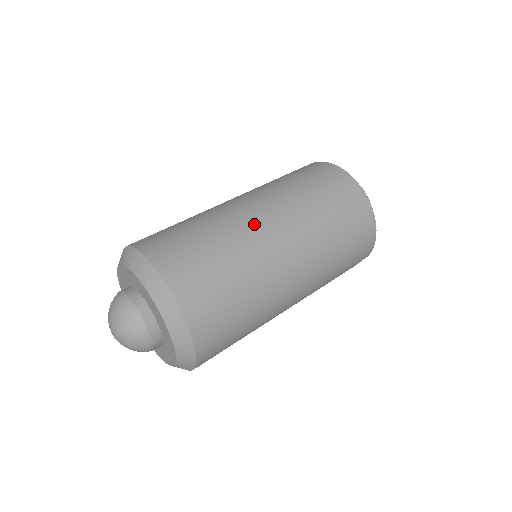
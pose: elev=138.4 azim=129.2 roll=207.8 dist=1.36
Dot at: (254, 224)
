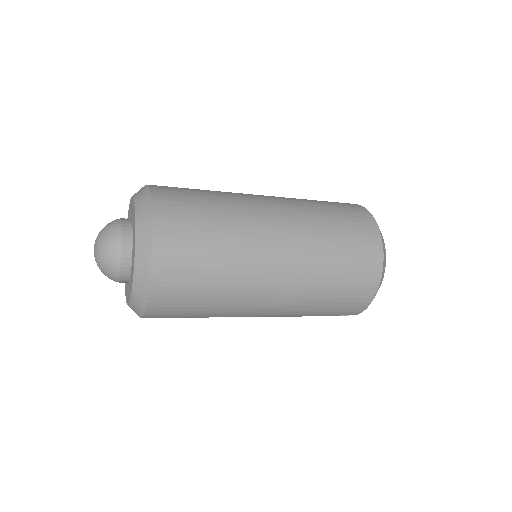
Dot at: (262, 229)
